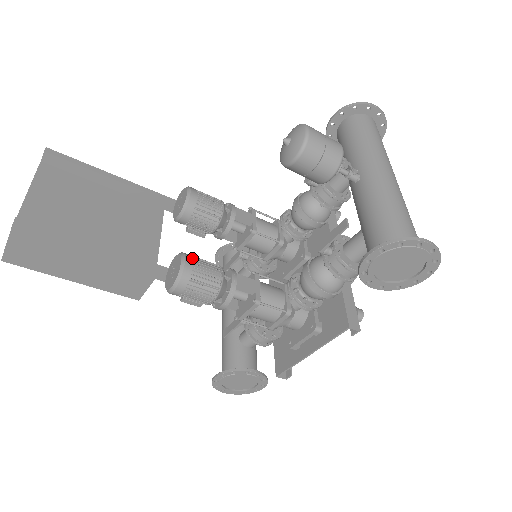
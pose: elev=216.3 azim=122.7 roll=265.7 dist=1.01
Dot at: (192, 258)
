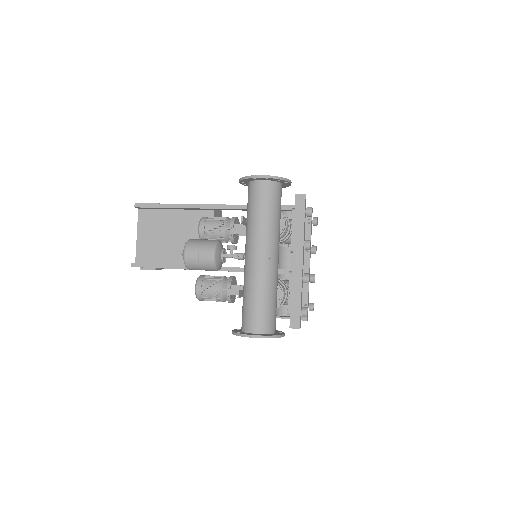
Dot at: (201, 284)
